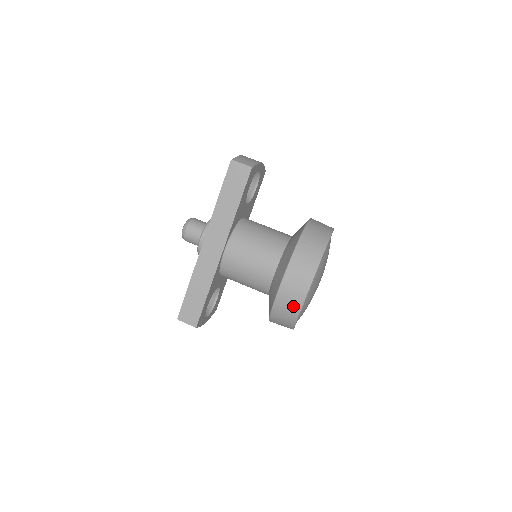
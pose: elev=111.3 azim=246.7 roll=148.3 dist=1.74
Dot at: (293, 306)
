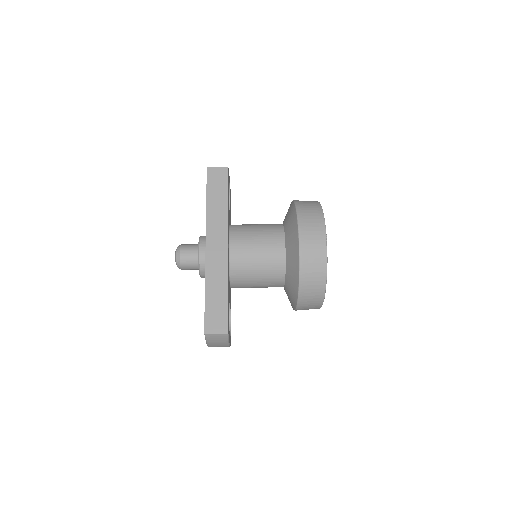
Dot at: (319, 258)
